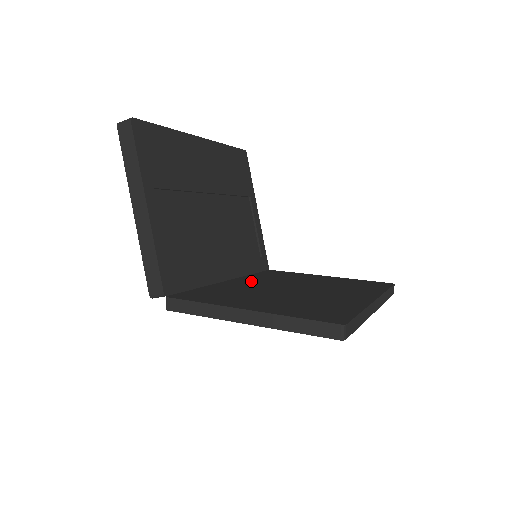
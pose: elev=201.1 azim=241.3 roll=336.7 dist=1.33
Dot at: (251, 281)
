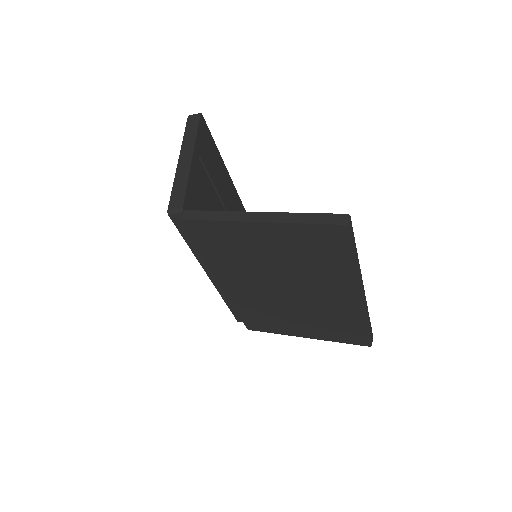
Dot at: occluded
